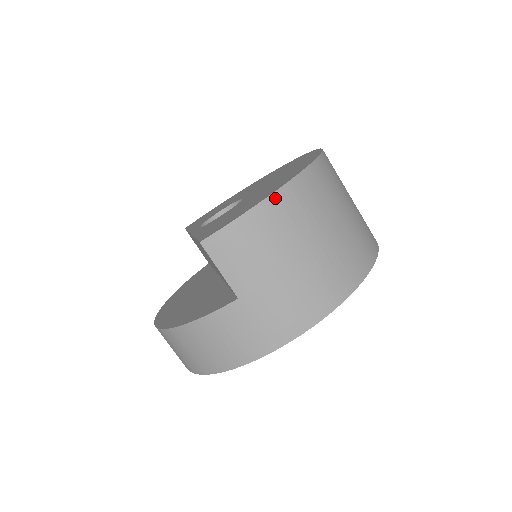
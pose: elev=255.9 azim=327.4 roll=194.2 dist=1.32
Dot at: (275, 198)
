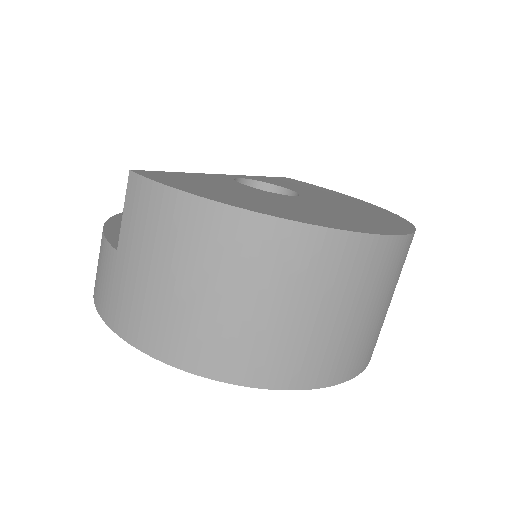
Dot at: (212, 208)
